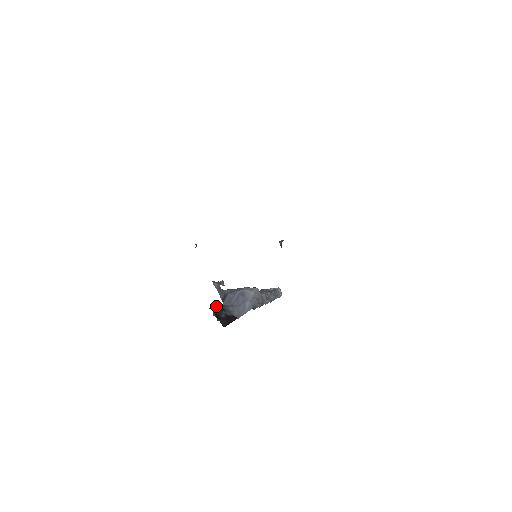
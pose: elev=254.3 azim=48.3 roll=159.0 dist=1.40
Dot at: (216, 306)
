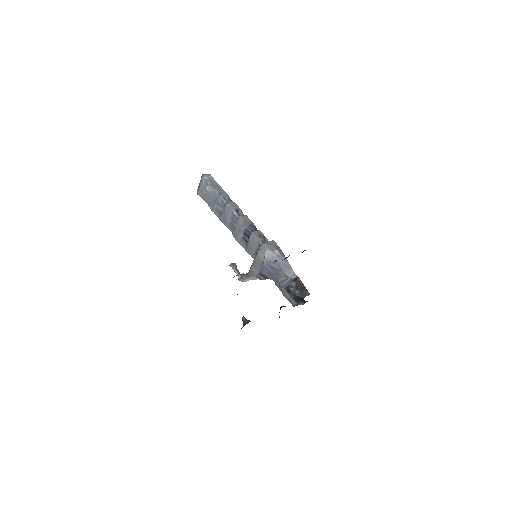
Dot at: (286, 296)
